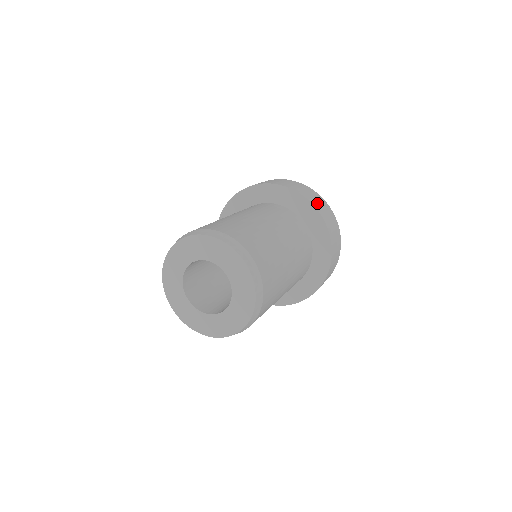
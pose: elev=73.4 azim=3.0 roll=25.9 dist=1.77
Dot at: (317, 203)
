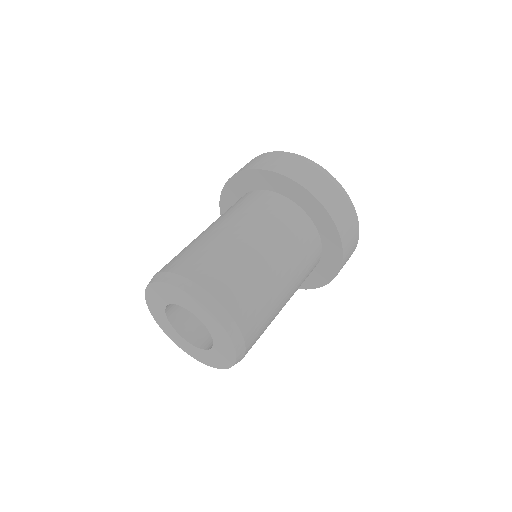
Dot at: (274, 164)
